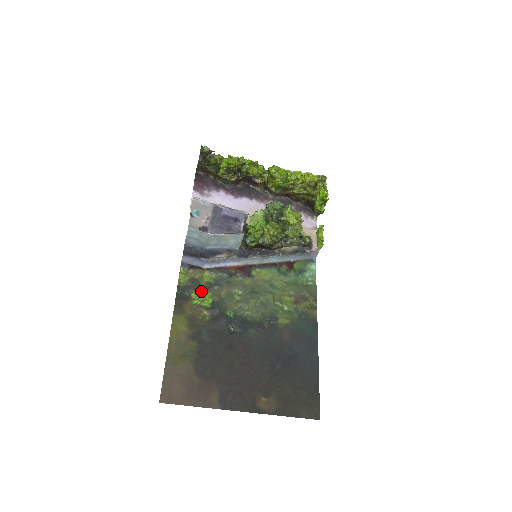
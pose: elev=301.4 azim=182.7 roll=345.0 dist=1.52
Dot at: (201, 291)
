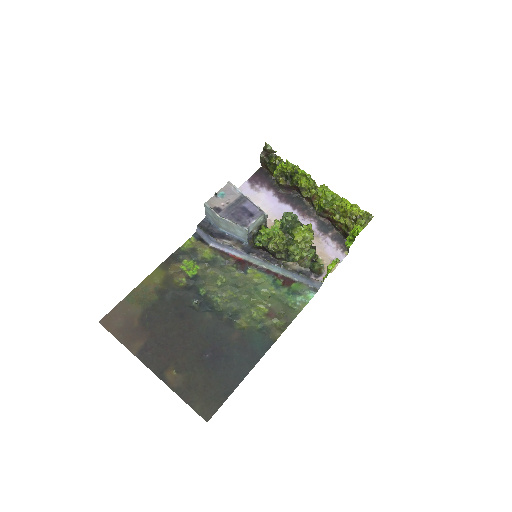
Dot at: (194, 262)
